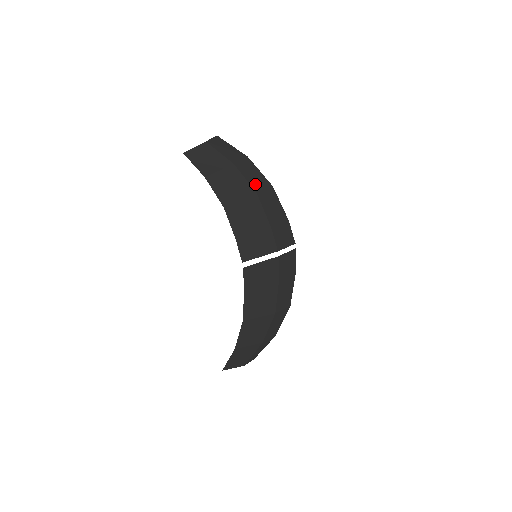
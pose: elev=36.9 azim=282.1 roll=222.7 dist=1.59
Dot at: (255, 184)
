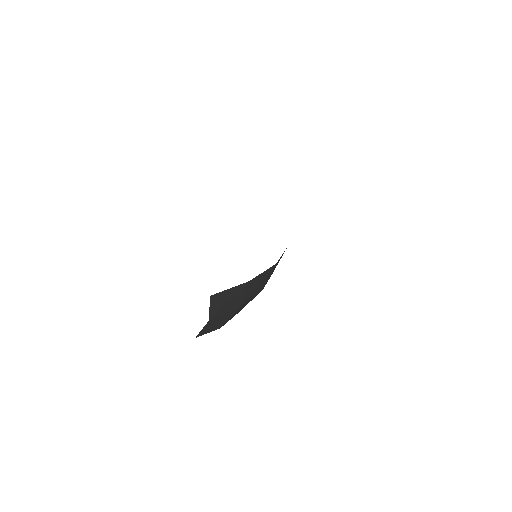
Dot at: (260, 288)
